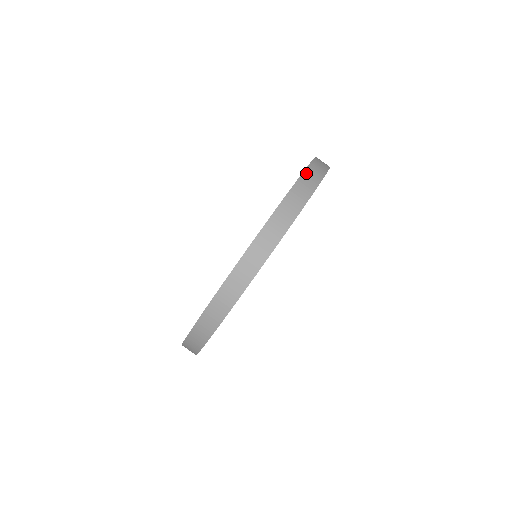
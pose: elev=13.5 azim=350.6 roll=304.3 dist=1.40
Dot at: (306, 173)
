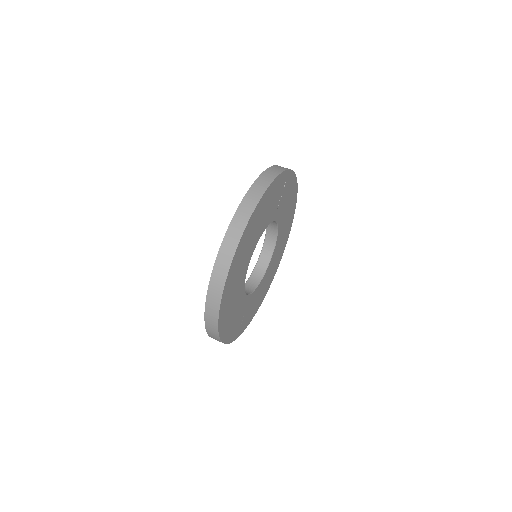
Dot at: (234, 220)
